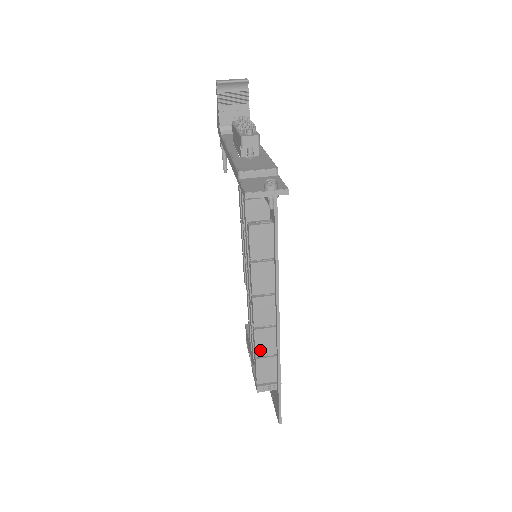
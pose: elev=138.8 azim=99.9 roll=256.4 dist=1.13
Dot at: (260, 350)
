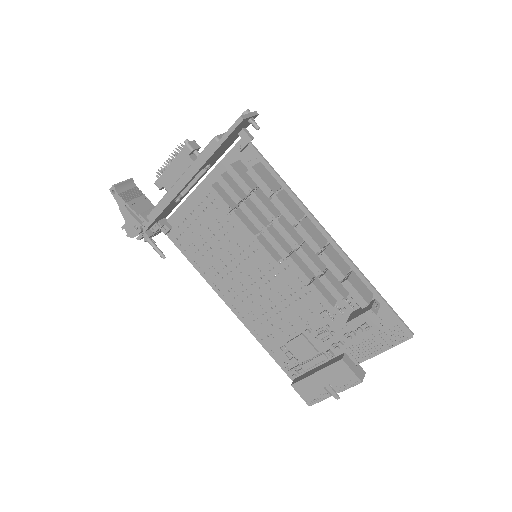
Dot at: (341, 269)
